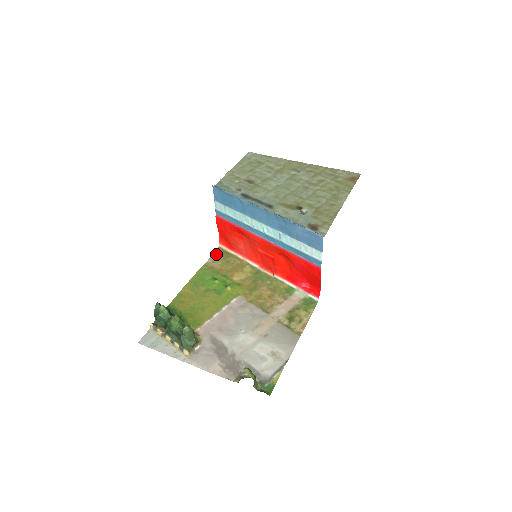
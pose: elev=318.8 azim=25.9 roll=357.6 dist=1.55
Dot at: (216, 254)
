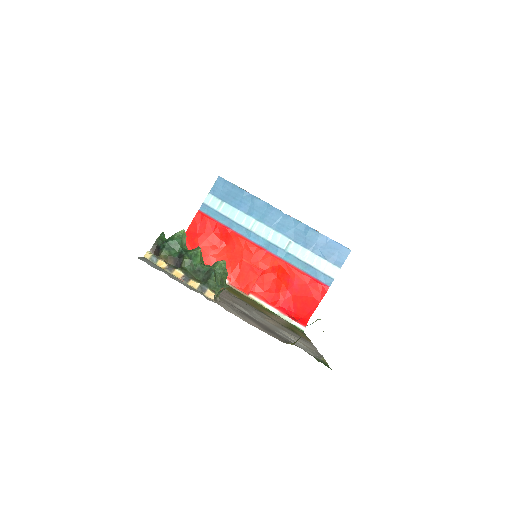
Dot at: occluded
